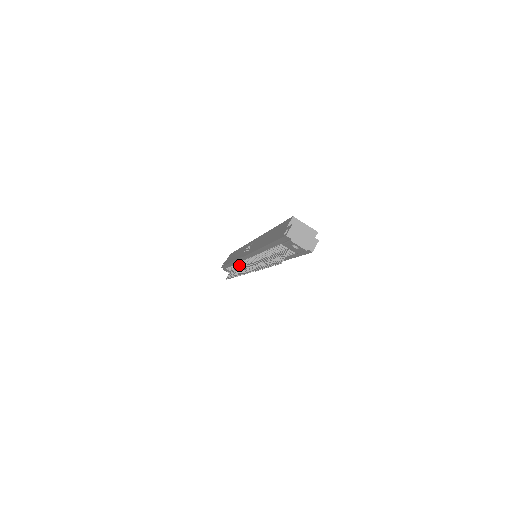
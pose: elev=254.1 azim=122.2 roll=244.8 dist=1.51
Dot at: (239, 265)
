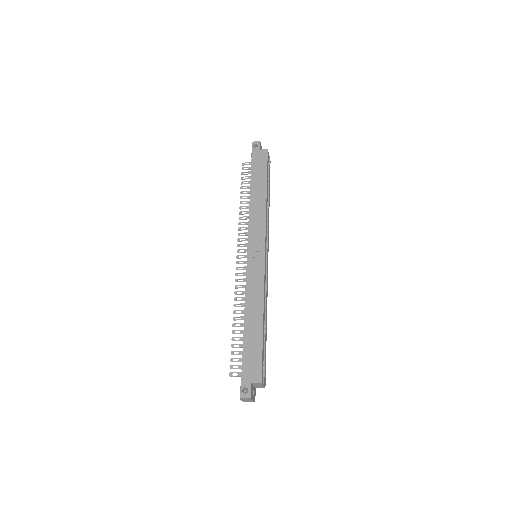
Dot at: occluded
